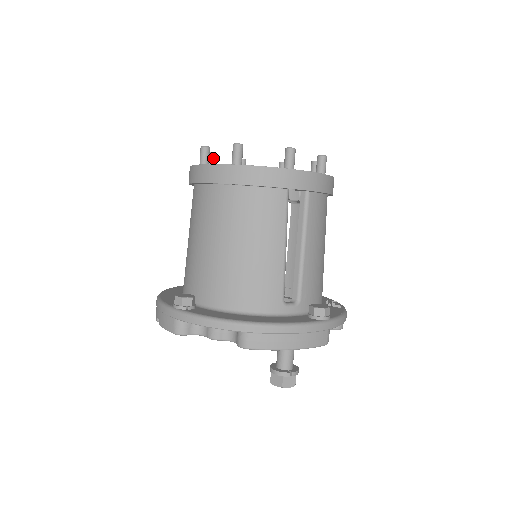
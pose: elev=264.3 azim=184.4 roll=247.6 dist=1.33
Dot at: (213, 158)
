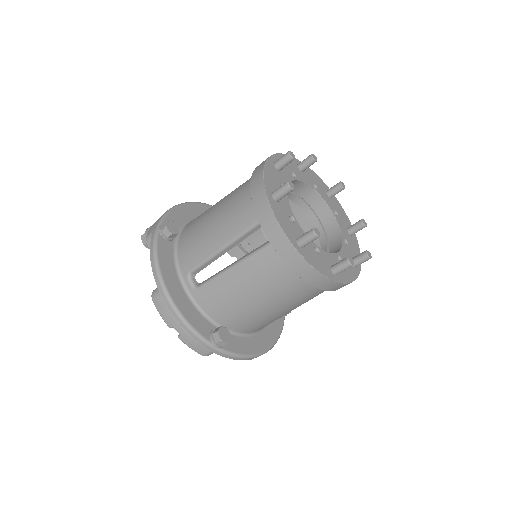
Dot at: (290, 191)
